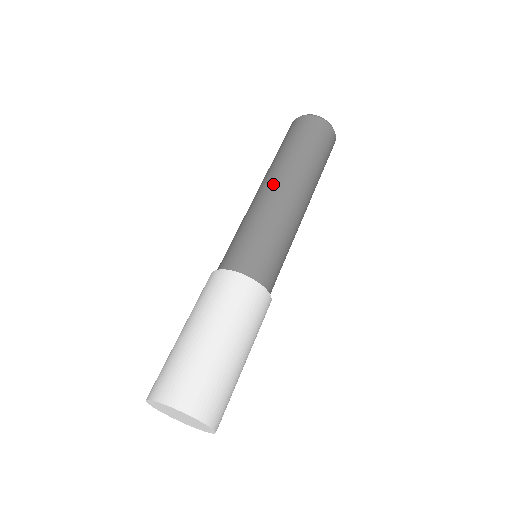
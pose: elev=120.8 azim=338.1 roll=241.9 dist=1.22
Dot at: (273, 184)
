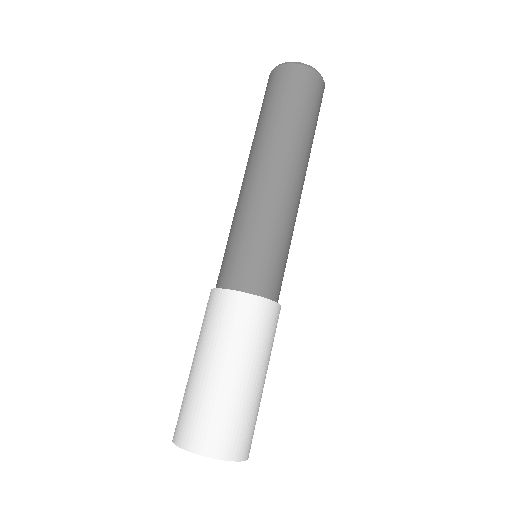
Dot at: (277, 171)
